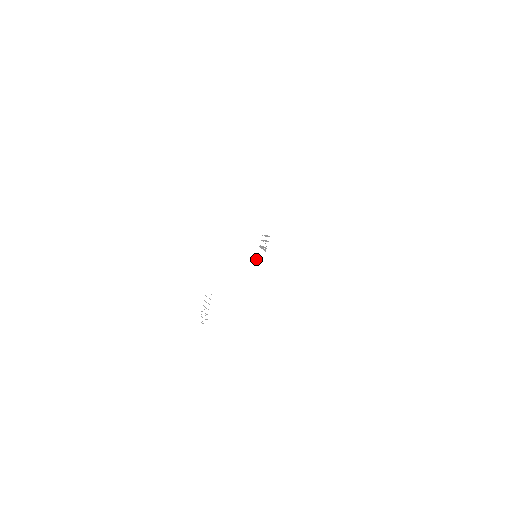
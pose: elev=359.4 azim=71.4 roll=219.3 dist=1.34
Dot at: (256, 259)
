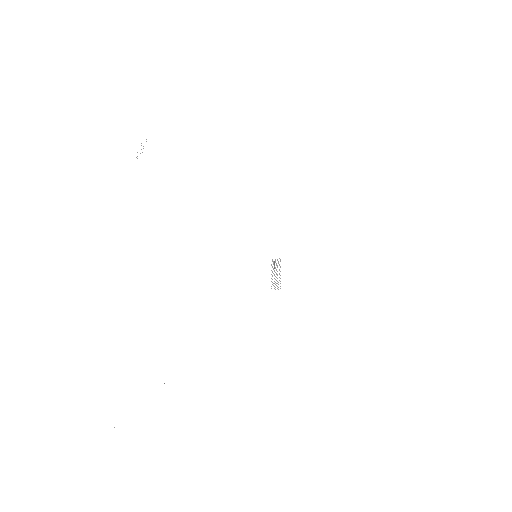
Dot at: occluded
